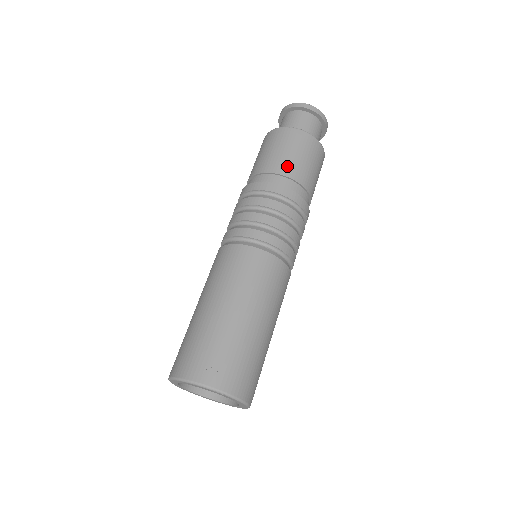
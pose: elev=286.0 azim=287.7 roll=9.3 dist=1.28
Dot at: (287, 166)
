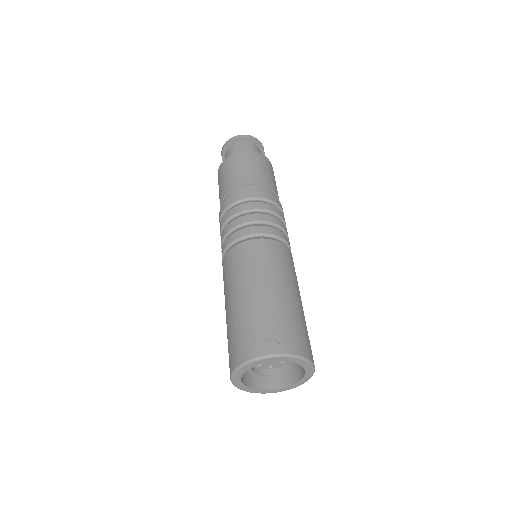
Dot at: (250, 177)
